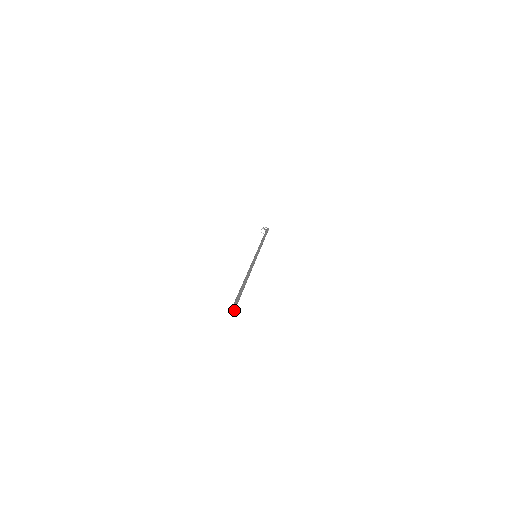
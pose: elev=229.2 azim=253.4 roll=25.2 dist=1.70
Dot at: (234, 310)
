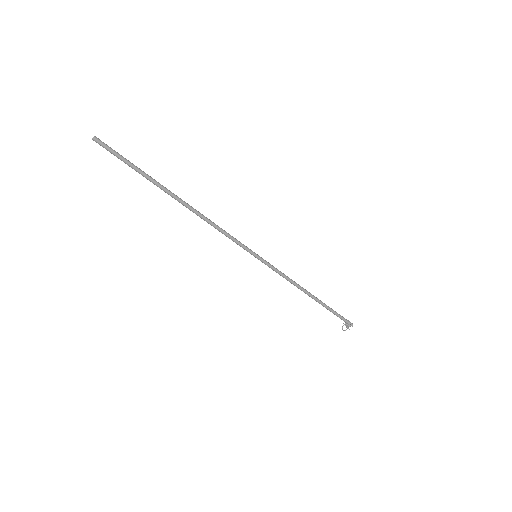
Dot at: (98, 139)
